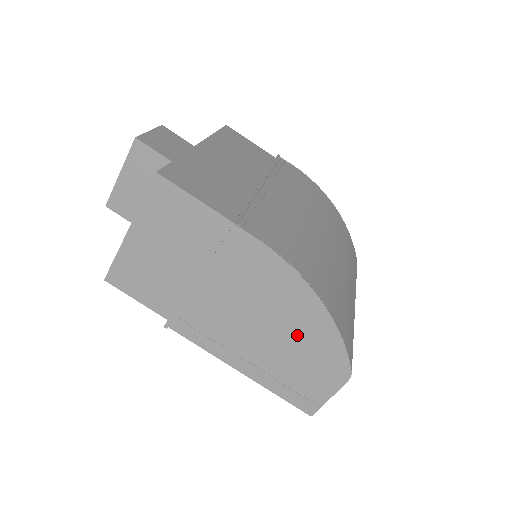
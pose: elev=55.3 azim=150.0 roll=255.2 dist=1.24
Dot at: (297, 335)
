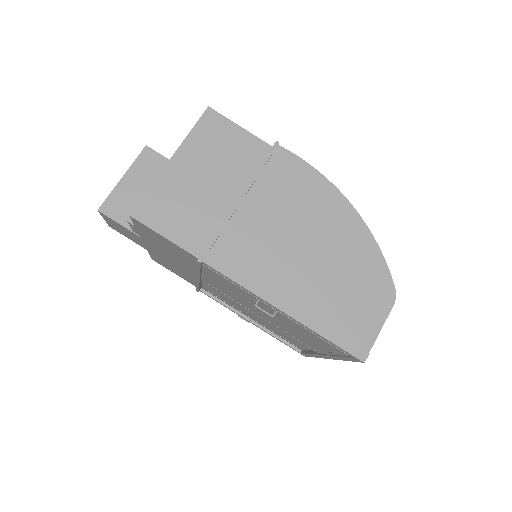
Dot at: (340, 254)
